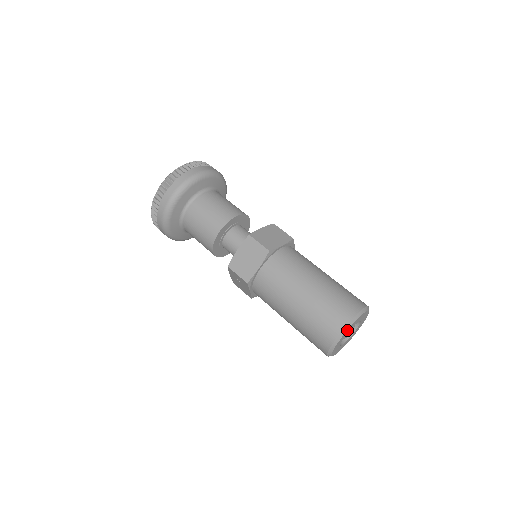
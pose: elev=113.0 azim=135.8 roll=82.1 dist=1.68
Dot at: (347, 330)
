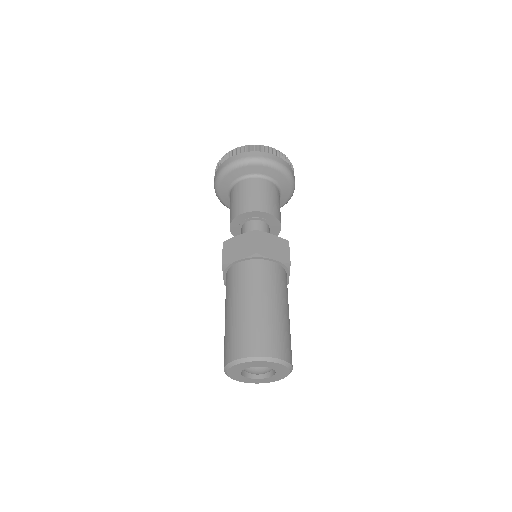
Dot at: (249, 362)
